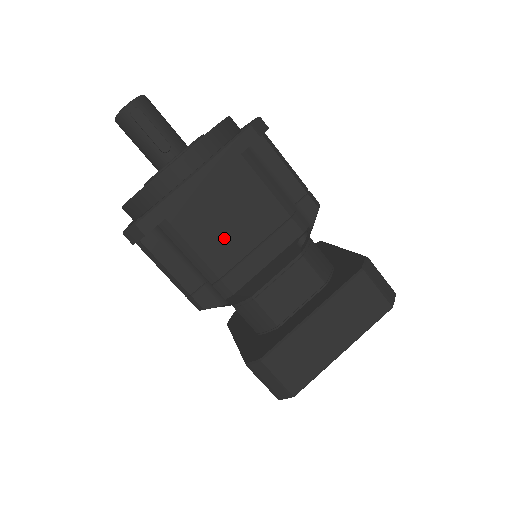
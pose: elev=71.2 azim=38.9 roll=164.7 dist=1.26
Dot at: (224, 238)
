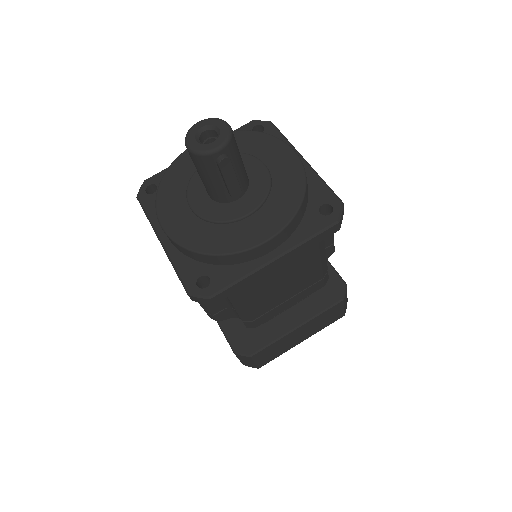
Dot at: (271, 297)
